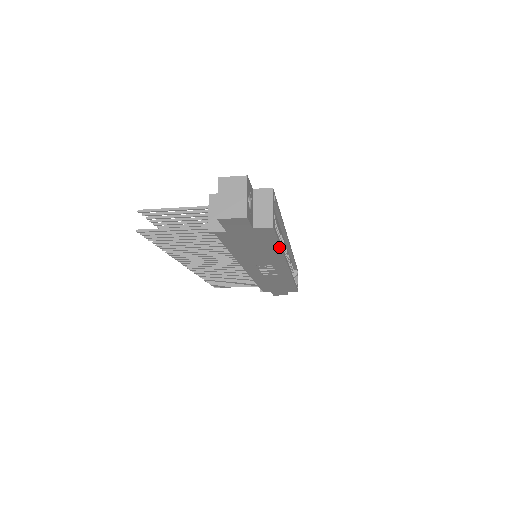
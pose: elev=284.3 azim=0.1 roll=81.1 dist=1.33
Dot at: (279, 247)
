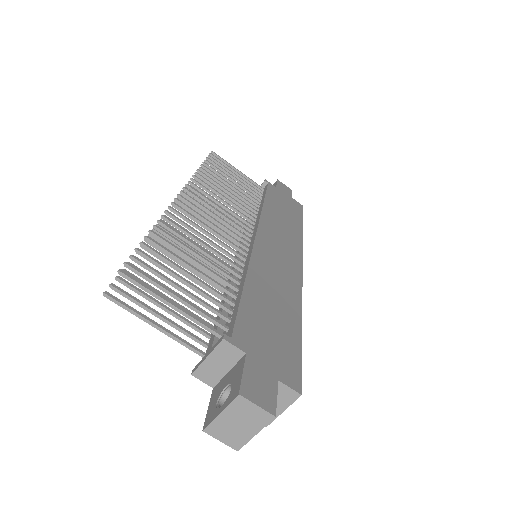
Dot at: occluded
